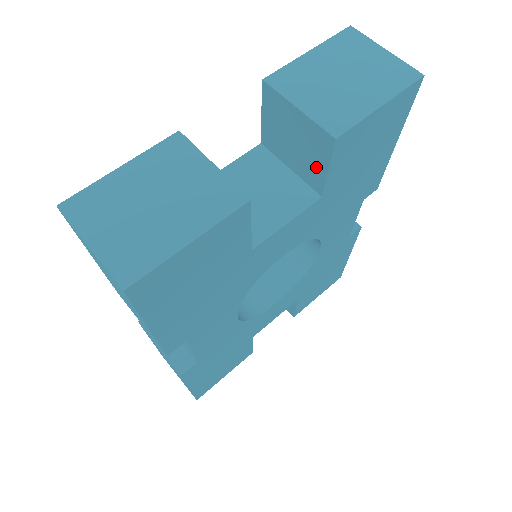
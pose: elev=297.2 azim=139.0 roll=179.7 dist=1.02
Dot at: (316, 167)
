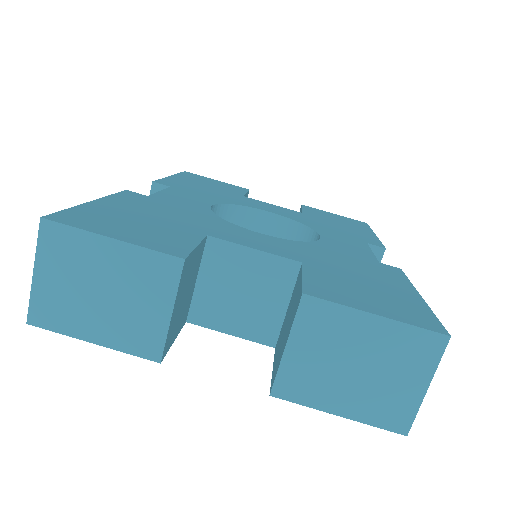
Dot at: (277, 352)
